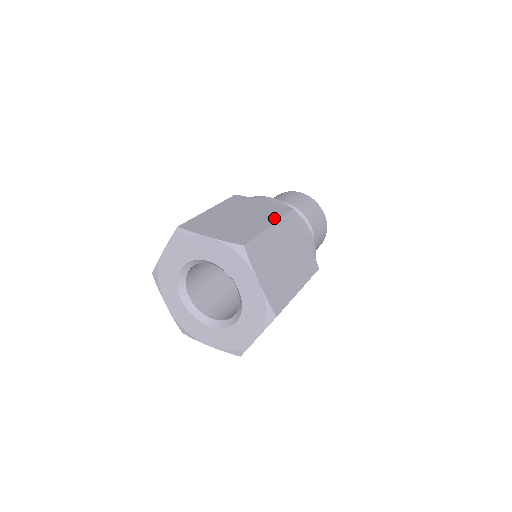
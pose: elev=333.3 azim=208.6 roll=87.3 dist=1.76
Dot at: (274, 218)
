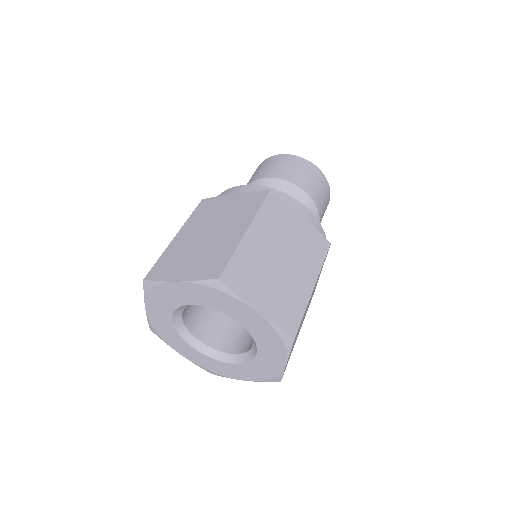
Dot at: (316, 268)
